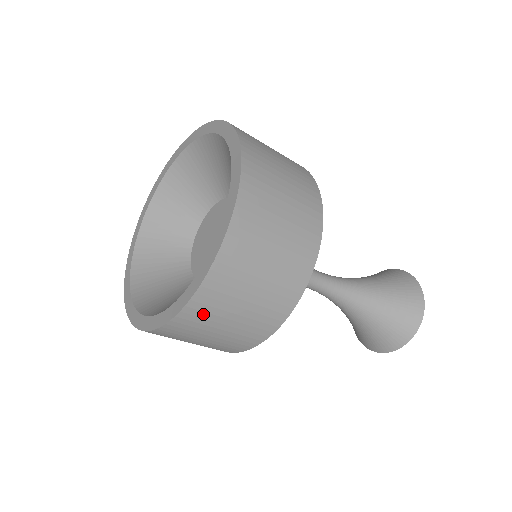
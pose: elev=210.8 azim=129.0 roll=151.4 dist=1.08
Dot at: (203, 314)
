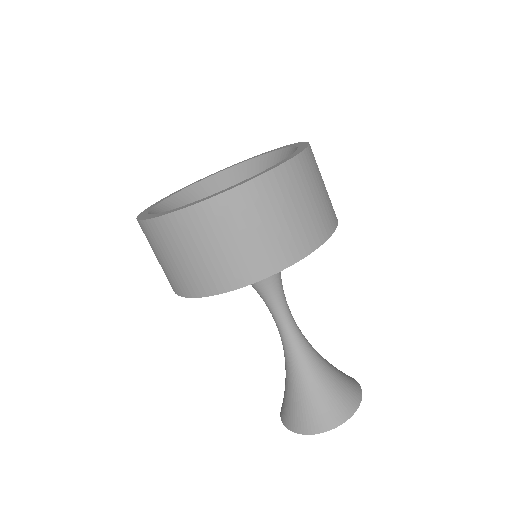
Dot at: (220, 216)
